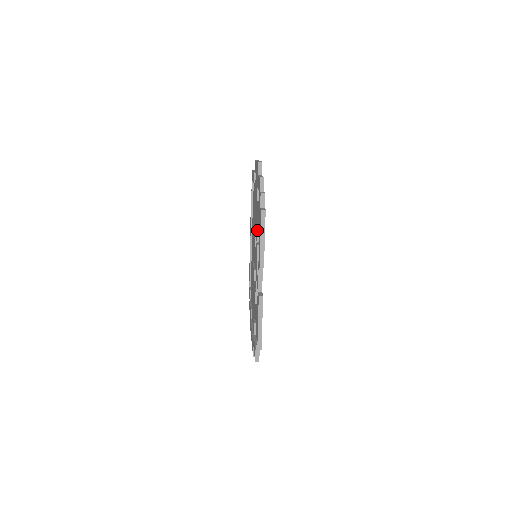
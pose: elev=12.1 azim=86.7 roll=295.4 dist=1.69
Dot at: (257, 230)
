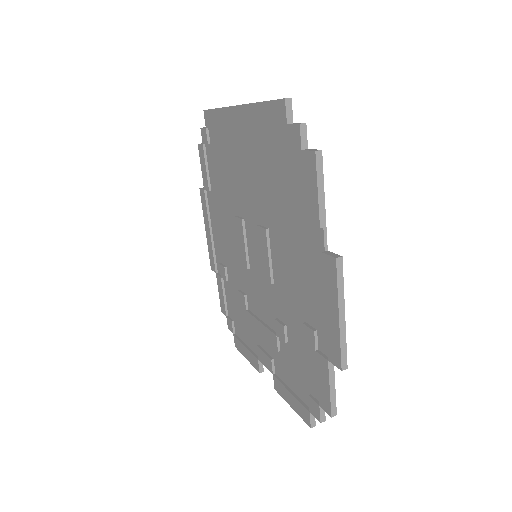
Dot at: (285, 343)
